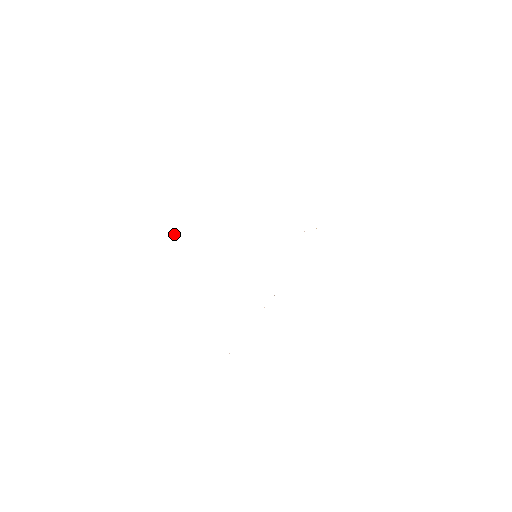
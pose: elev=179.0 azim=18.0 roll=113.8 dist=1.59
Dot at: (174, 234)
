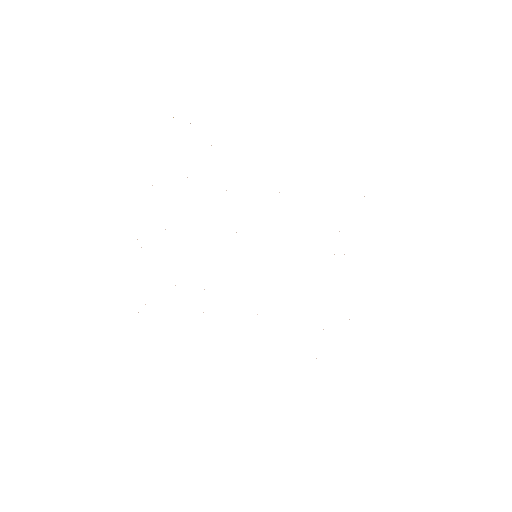
Dot at: occluded
